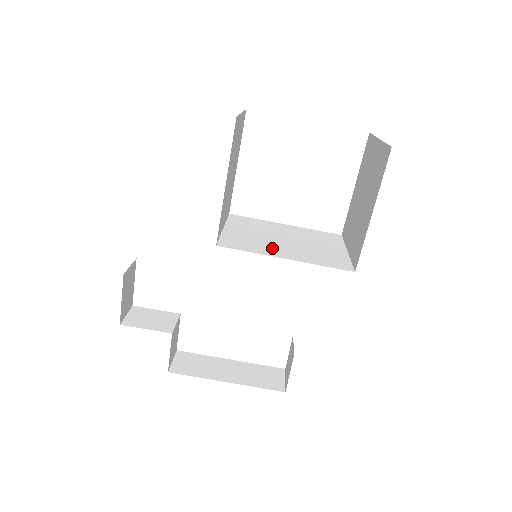
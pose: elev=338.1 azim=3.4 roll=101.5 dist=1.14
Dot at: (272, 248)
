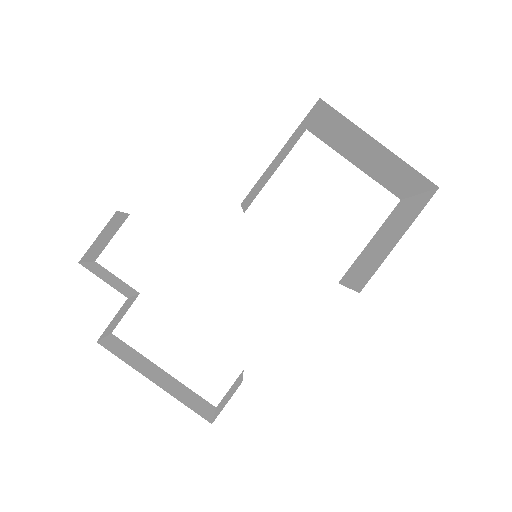
Dot at: occluded
